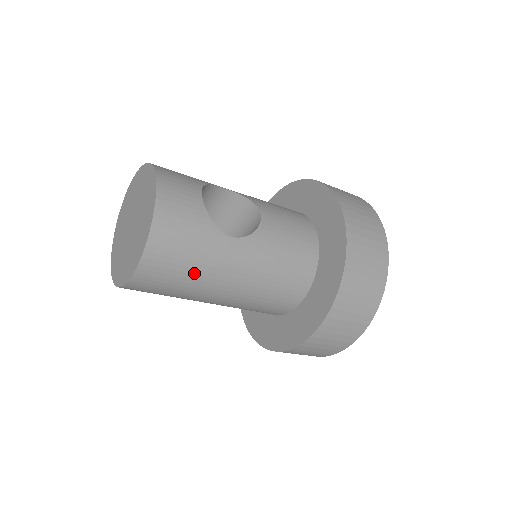
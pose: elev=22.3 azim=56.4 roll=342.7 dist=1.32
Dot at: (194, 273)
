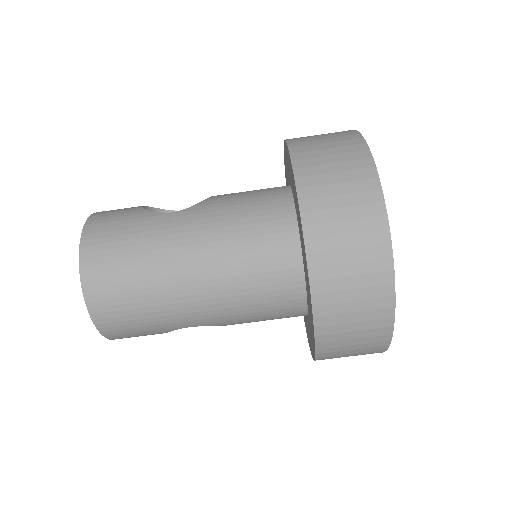
Dot at: (141, 258)
